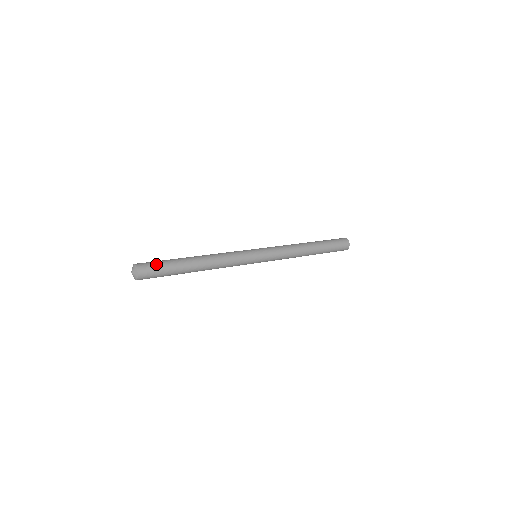
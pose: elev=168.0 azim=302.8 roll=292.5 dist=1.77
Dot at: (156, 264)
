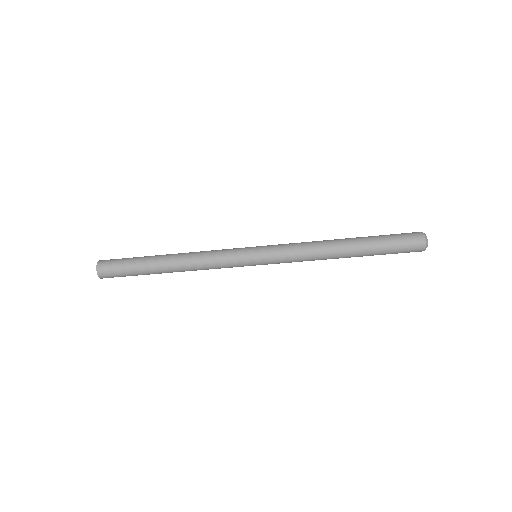
Dot at: occluded
